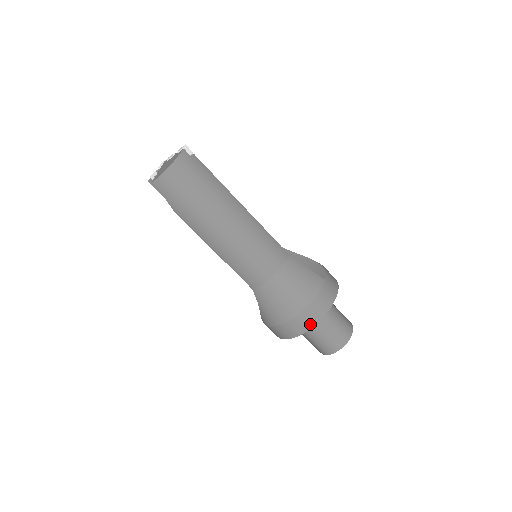
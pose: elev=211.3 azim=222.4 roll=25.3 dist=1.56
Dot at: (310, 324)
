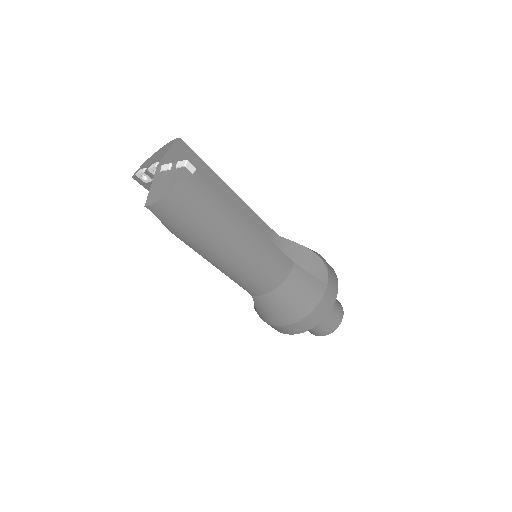
Dot at: (307, 328)
